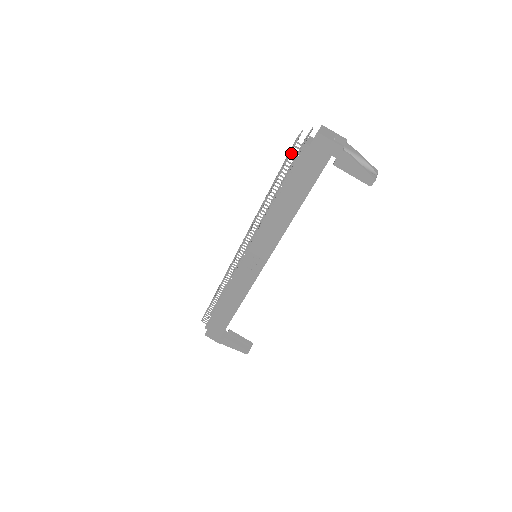
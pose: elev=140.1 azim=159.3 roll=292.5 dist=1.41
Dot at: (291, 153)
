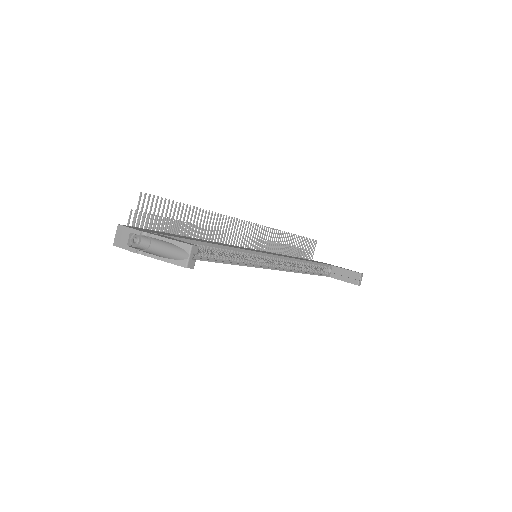
Dot at: occluded
